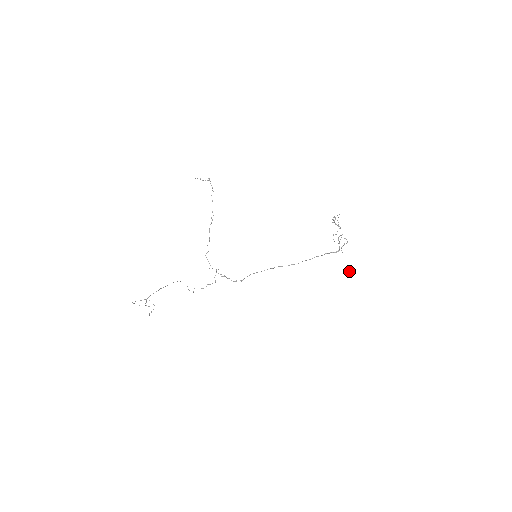
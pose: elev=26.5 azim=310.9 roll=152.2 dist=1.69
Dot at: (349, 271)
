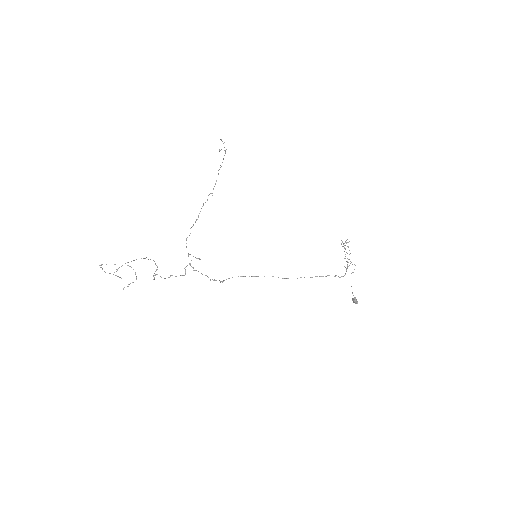
Dot at: (356, 300)
